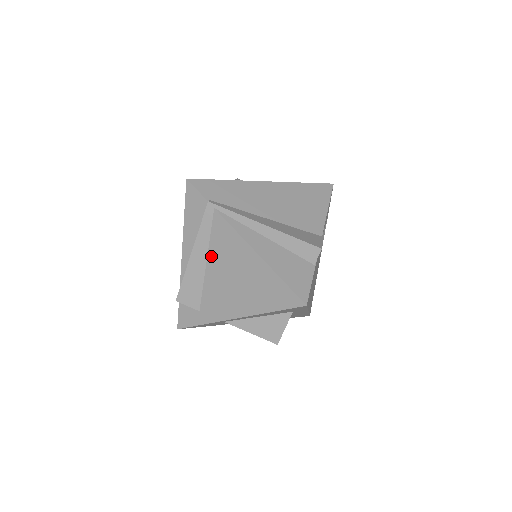
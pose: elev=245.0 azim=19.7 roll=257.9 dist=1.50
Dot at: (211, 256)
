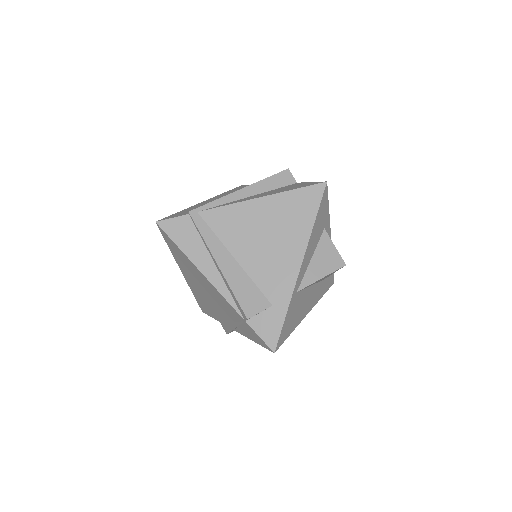
Dot at: (232, 248)
